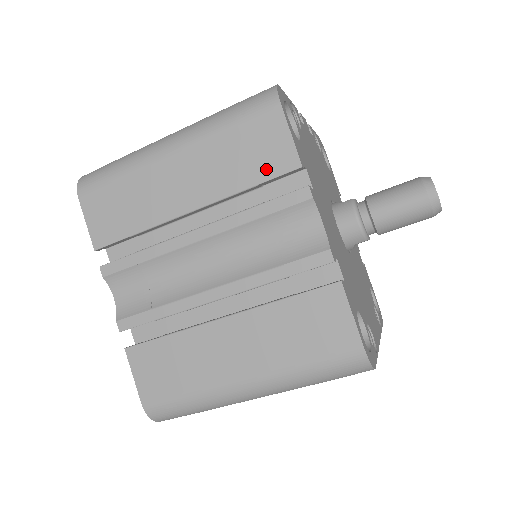
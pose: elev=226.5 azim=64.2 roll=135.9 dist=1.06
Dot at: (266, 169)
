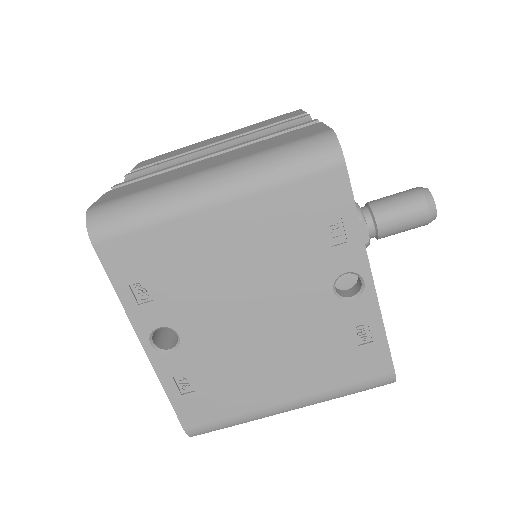
Dot at: (281, 120)
